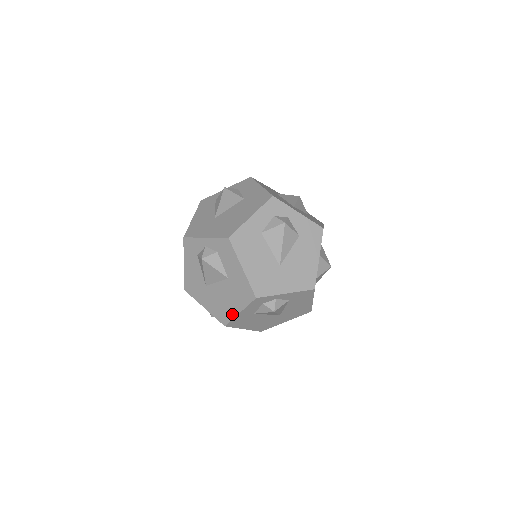
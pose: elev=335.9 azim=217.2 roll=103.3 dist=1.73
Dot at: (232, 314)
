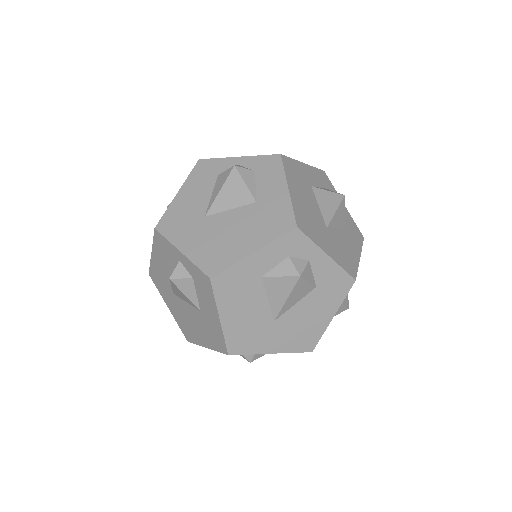
Dot at: (198, 341)
